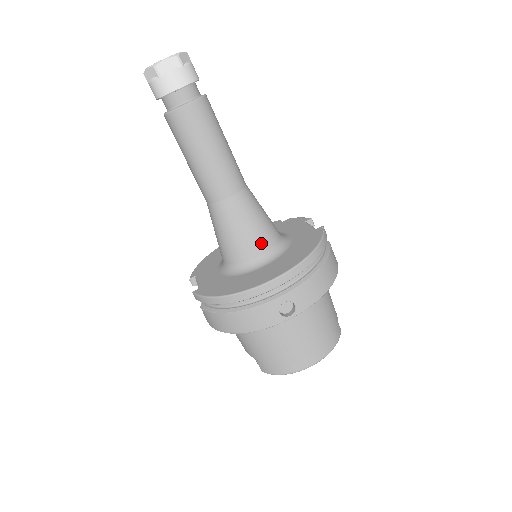
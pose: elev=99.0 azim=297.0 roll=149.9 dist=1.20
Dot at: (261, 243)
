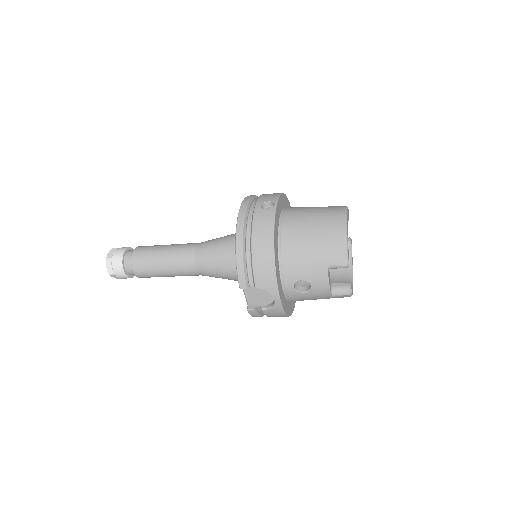
Dot at: (235, 235)
